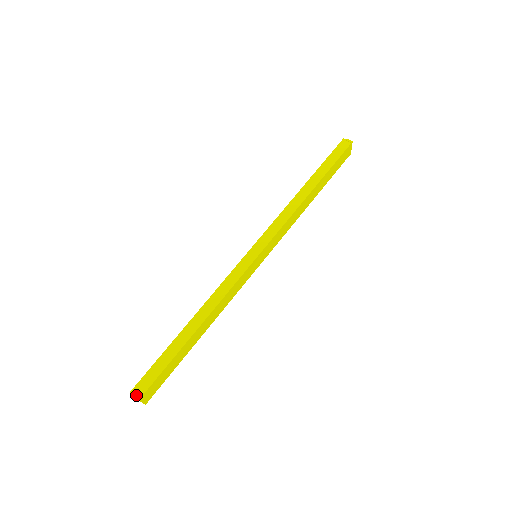
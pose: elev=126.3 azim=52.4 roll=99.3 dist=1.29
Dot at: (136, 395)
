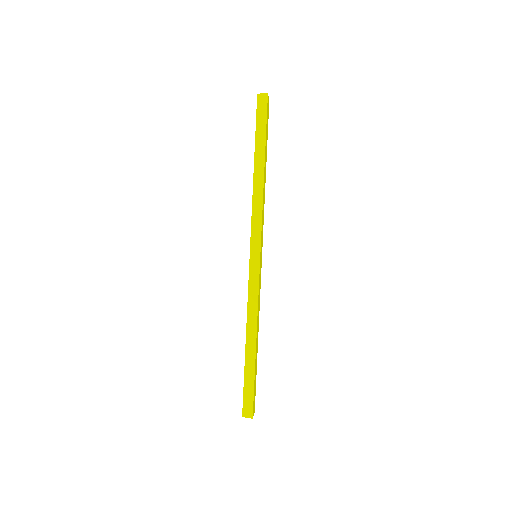
Dot at: (248, 416)
